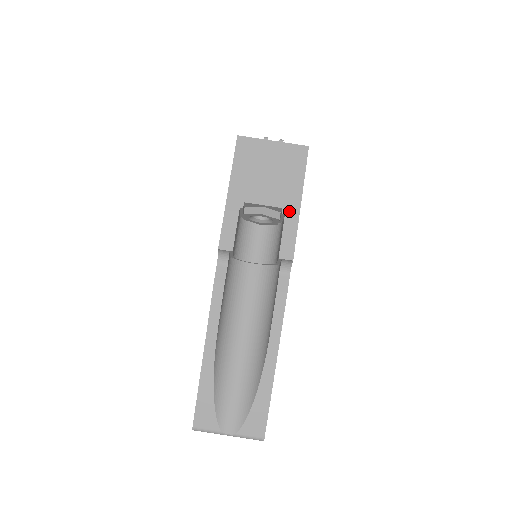
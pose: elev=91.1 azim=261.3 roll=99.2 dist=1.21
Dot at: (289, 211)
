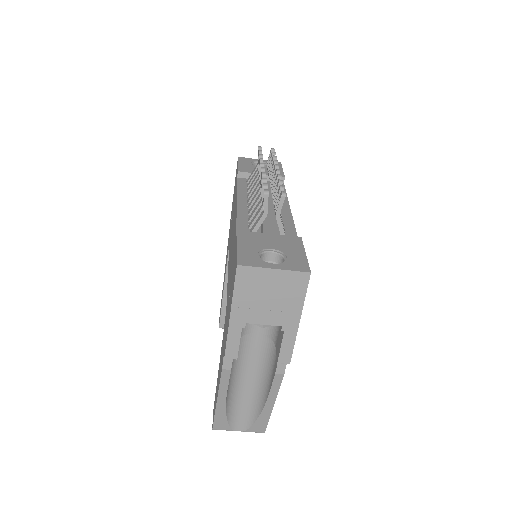
Dot at: (288, 329)
